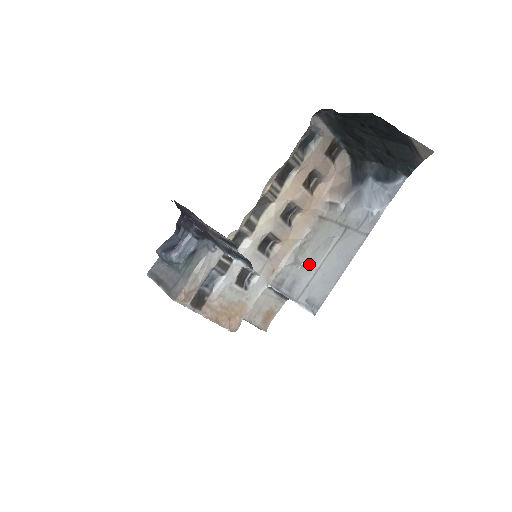
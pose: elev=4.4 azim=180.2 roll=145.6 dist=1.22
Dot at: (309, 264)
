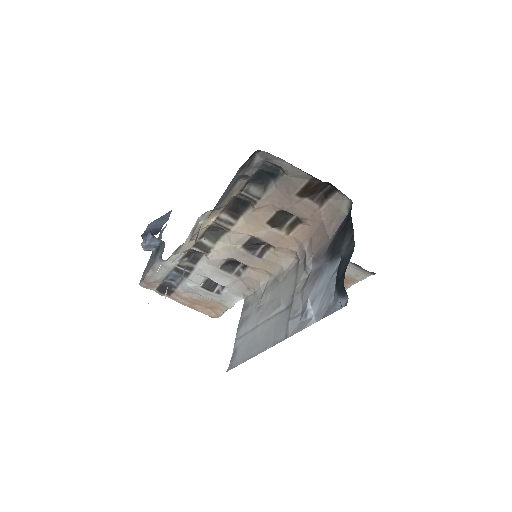
Dot at: (260, 312)
